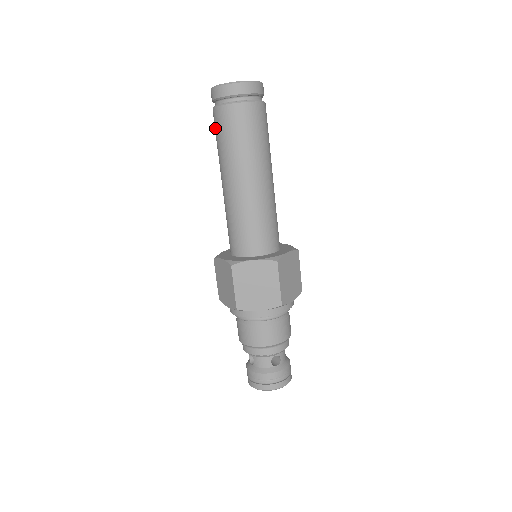
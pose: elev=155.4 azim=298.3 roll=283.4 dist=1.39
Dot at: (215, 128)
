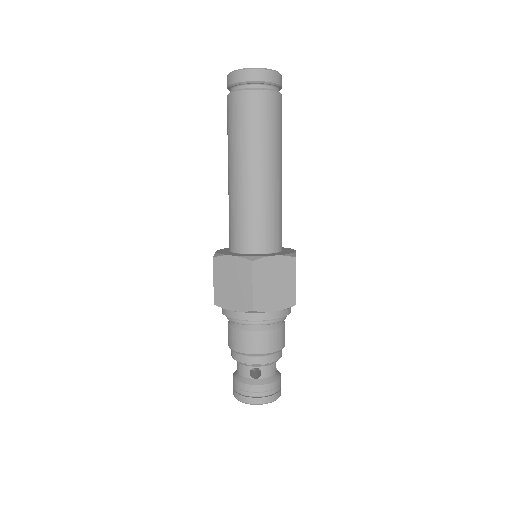
Dot at: occluded
